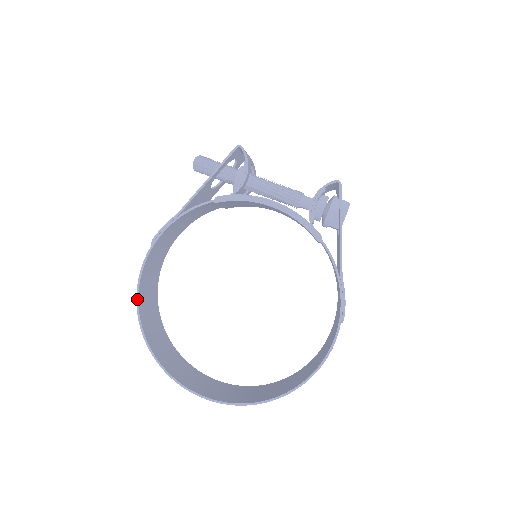
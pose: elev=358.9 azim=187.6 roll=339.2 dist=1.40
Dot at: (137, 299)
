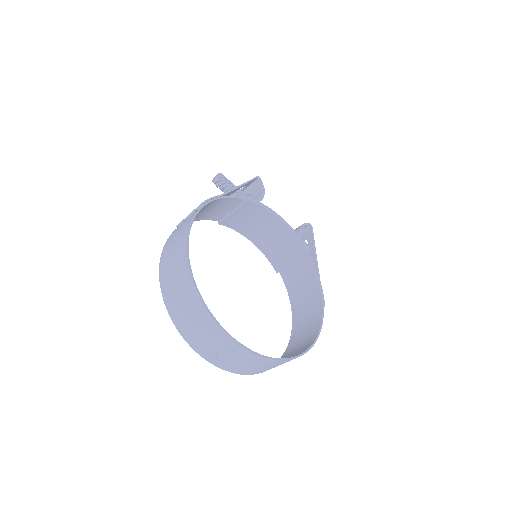
Dot at: (188, 241)
